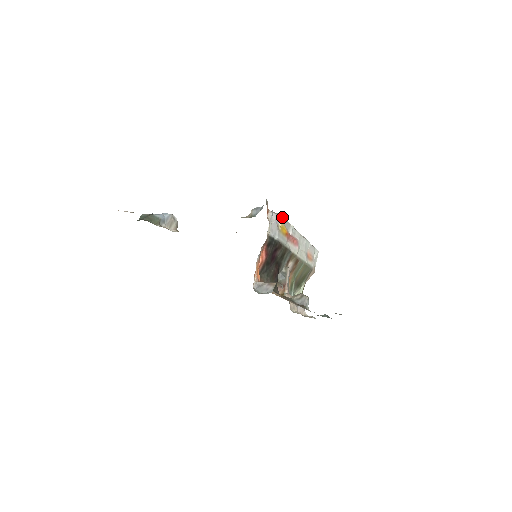
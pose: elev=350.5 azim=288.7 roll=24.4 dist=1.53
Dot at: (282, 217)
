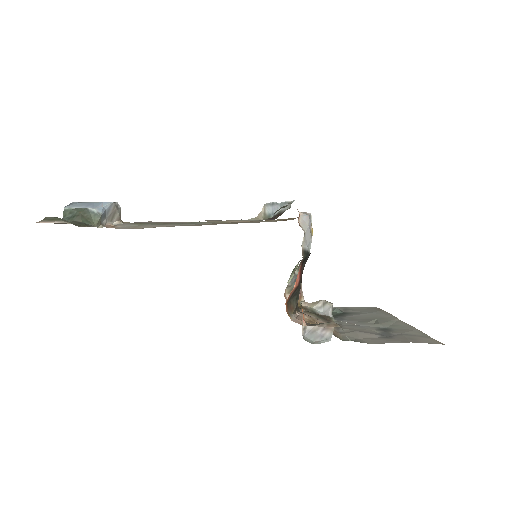
Dot at: occluded
